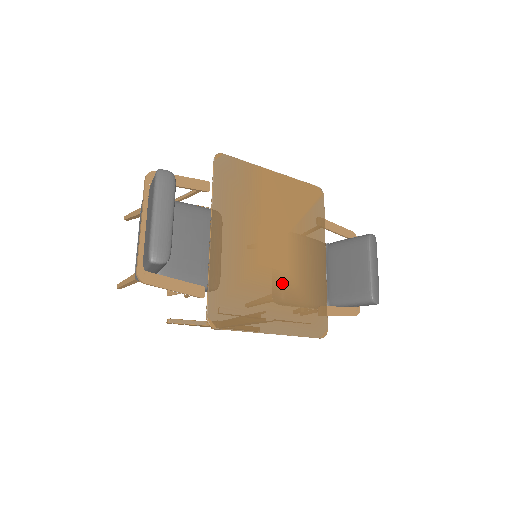
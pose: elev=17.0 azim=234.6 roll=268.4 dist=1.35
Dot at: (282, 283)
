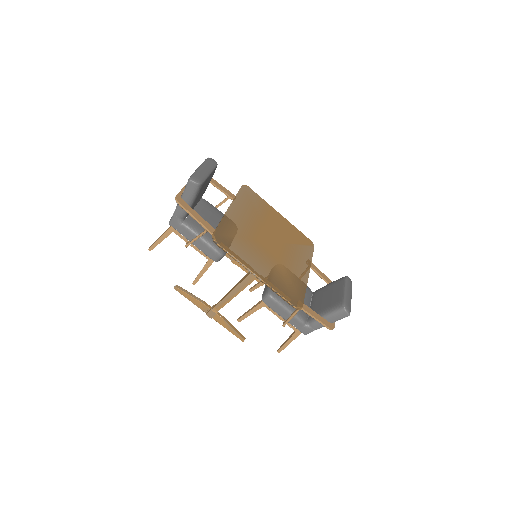
Dot at: (272, 260)
